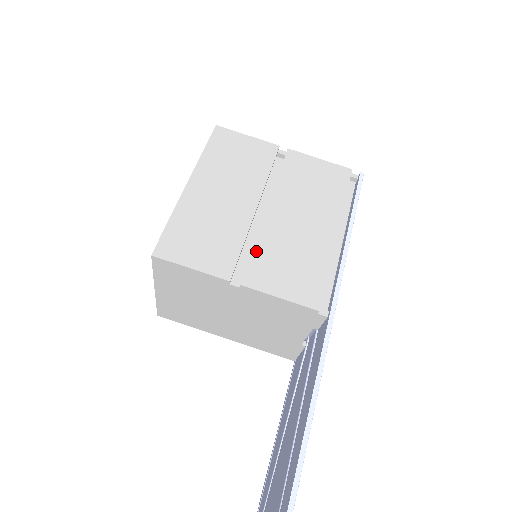
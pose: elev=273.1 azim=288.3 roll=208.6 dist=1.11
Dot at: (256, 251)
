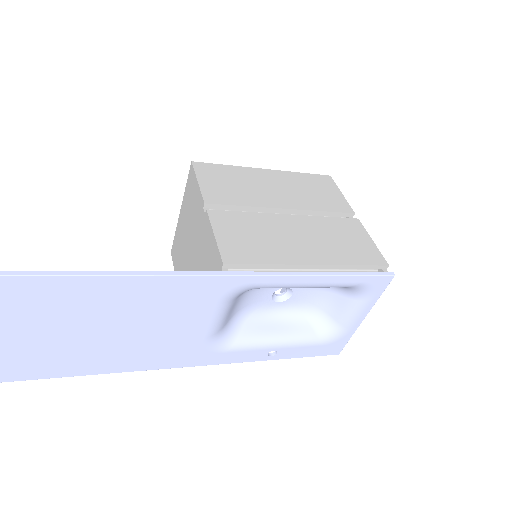
Dot at: (245, 214)
